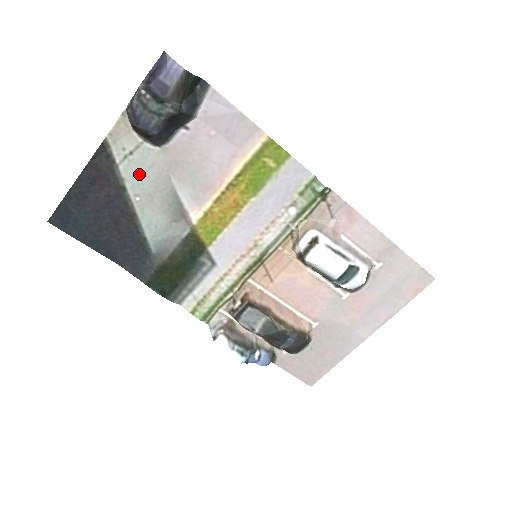
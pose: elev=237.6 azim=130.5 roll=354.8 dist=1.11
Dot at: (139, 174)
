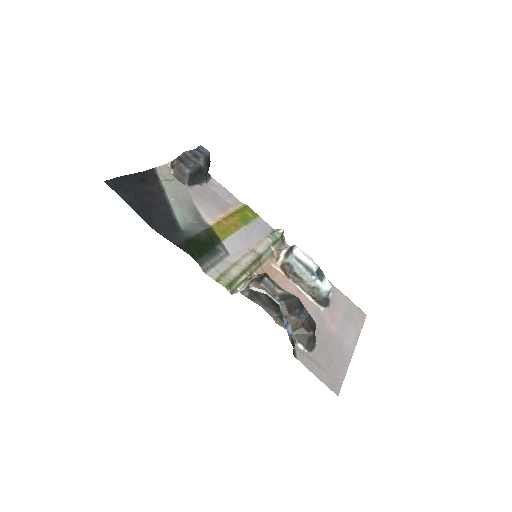
Dot at: (174, 190)
